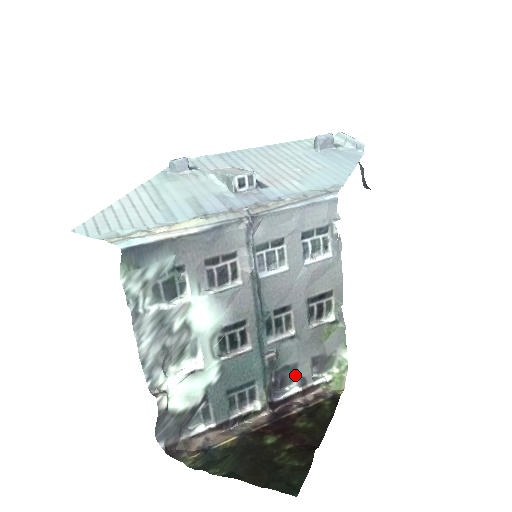
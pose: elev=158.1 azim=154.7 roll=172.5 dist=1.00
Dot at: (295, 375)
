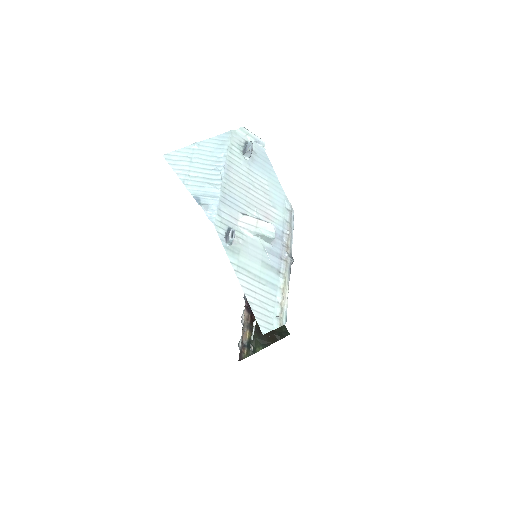
Dot at: occluded
